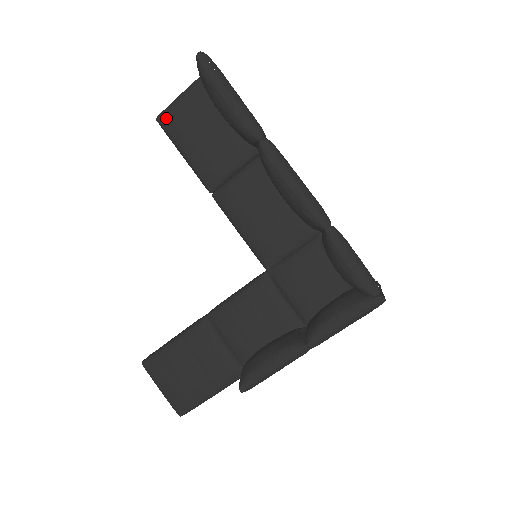
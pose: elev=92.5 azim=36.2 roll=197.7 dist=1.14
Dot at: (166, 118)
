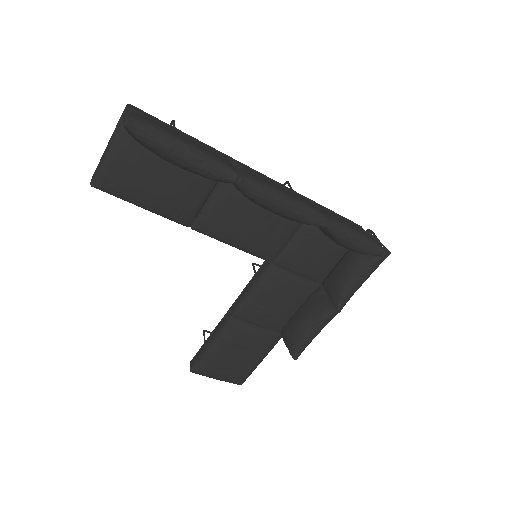
Dot at: (104, 182)
